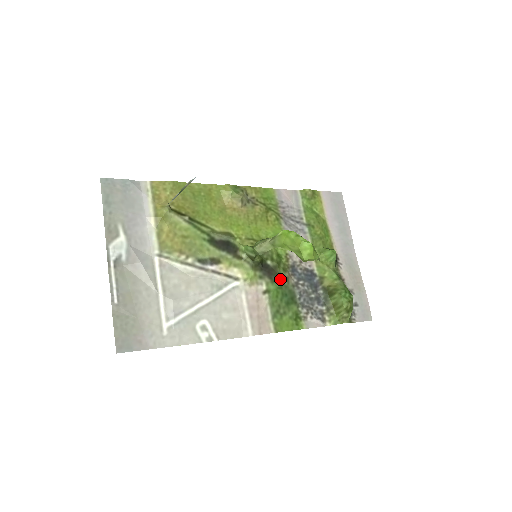
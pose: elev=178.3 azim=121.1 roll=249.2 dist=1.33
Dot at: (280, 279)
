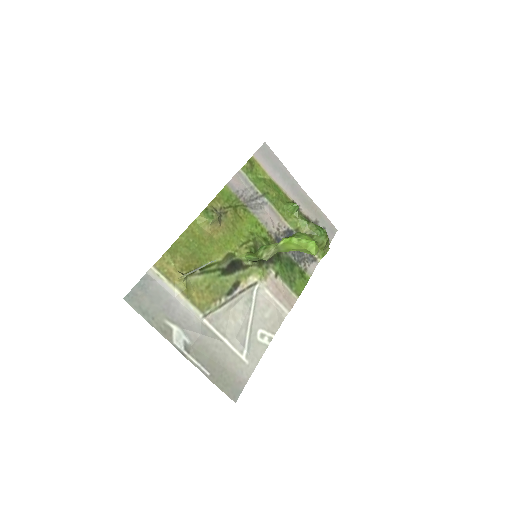
Dot at: (277, 257)
